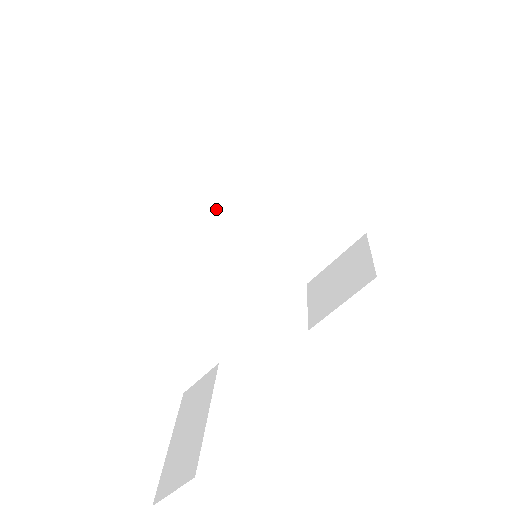
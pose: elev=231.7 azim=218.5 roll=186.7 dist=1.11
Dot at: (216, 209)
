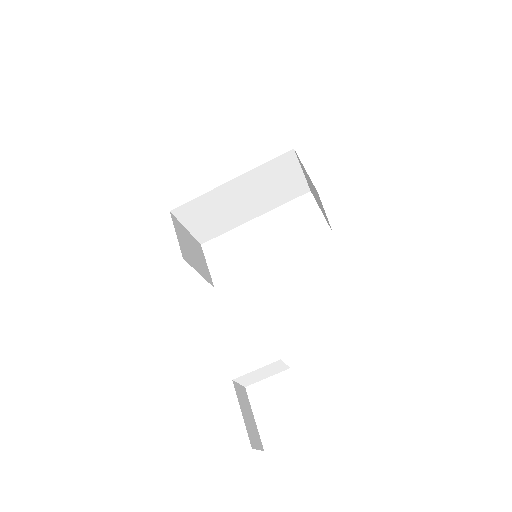
Dot at: (221, 230)
